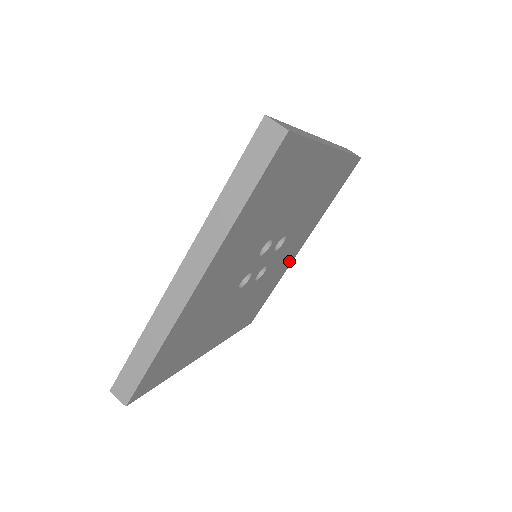
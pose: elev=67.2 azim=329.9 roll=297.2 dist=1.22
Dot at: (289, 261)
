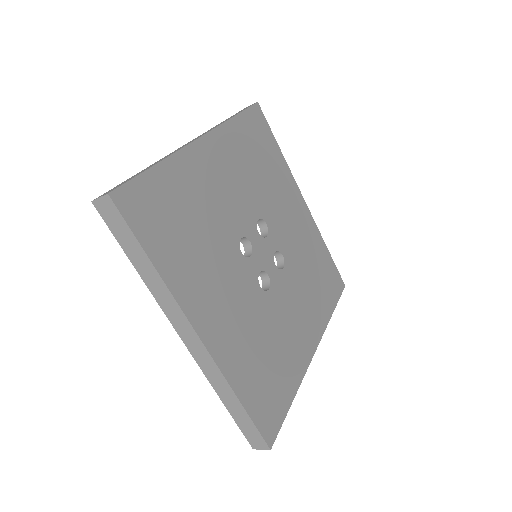
Dot at: (307, 221)
